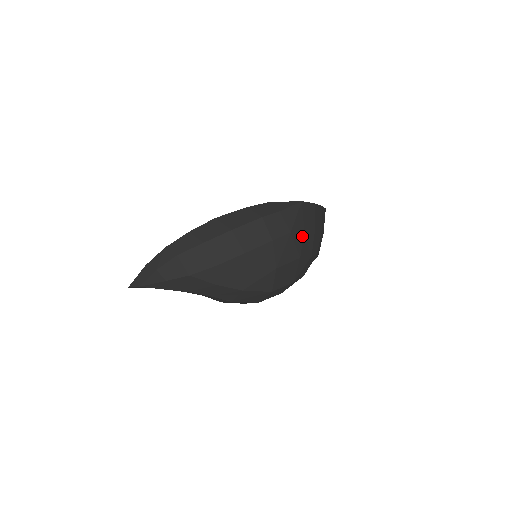
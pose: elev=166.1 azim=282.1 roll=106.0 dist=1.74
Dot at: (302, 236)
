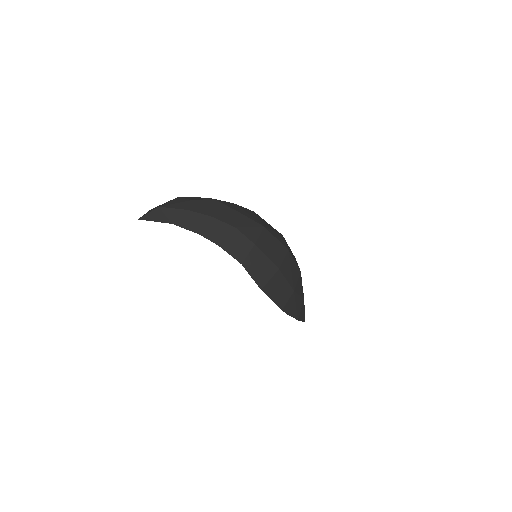
Dot at: occluded
